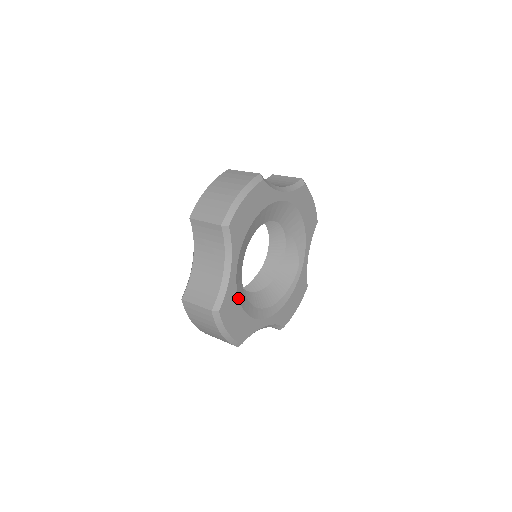
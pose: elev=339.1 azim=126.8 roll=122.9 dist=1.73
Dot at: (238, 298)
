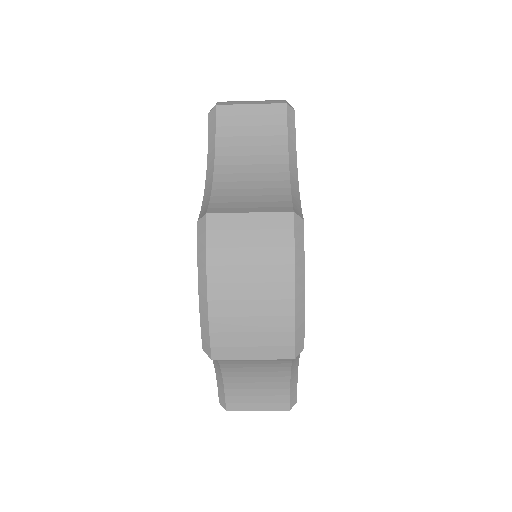
Dot at: occluded
